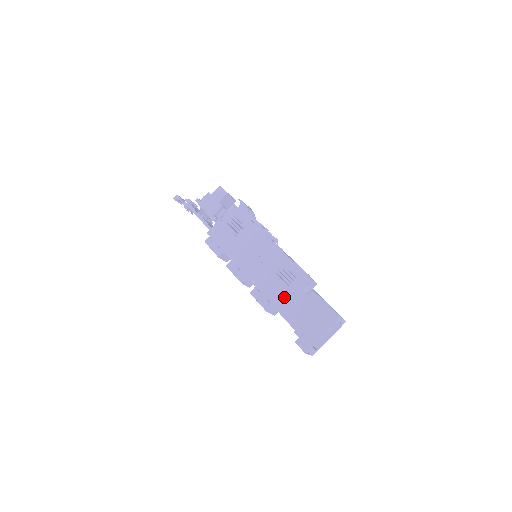
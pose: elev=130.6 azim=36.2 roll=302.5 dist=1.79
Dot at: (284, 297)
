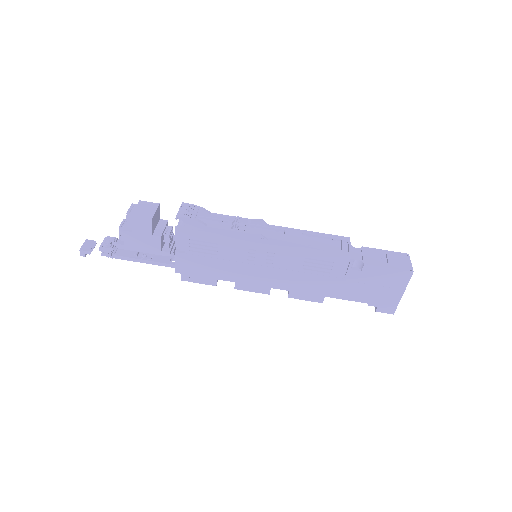
Dot at: (333, 285)
